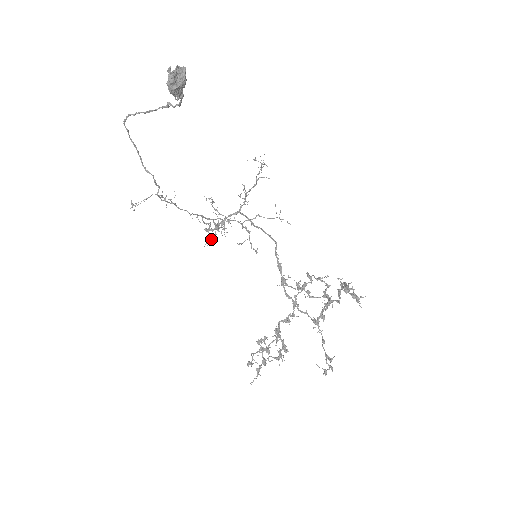
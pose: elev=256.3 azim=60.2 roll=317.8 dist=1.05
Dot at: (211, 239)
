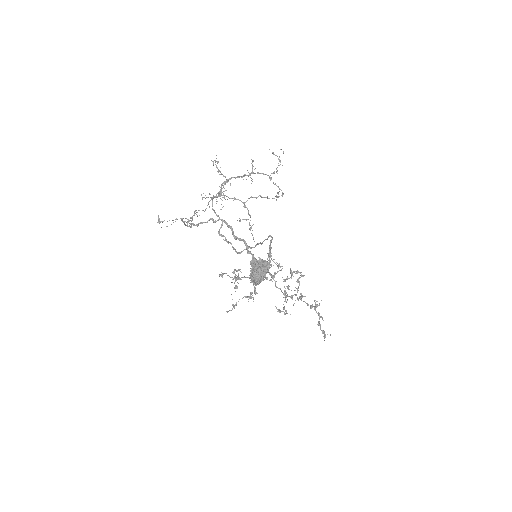
Dot at: occluded
